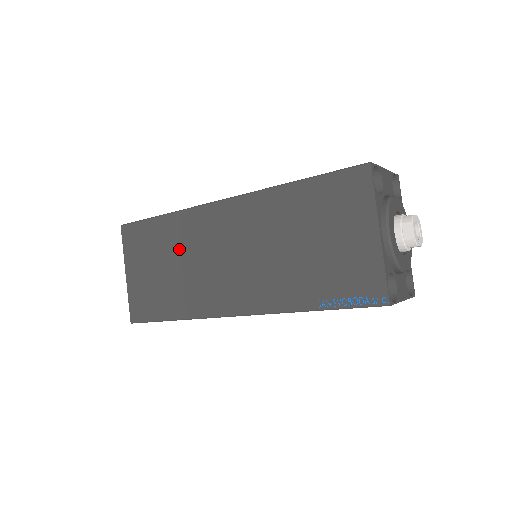
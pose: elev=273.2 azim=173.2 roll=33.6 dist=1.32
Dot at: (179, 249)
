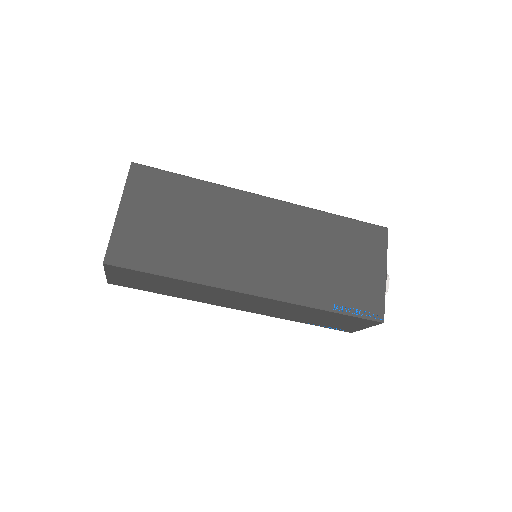
Dot at: (206, 215)
